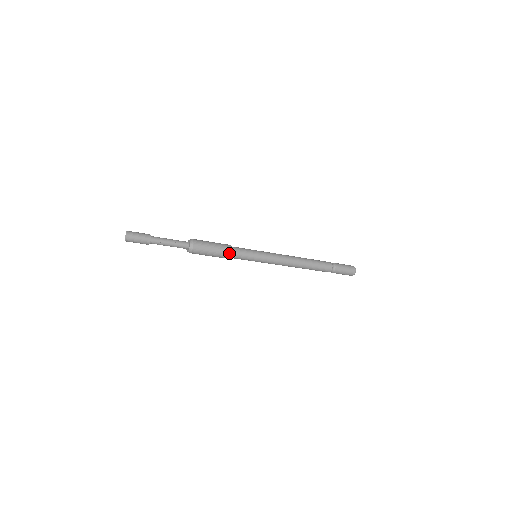
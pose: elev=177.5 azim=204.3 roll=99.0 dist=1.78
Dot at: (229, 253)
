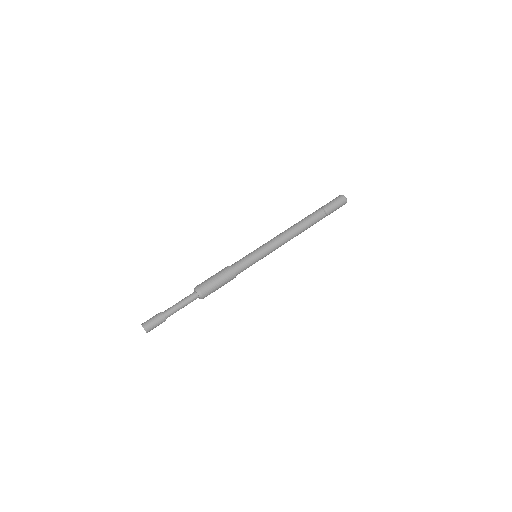
Dot at: occluded
